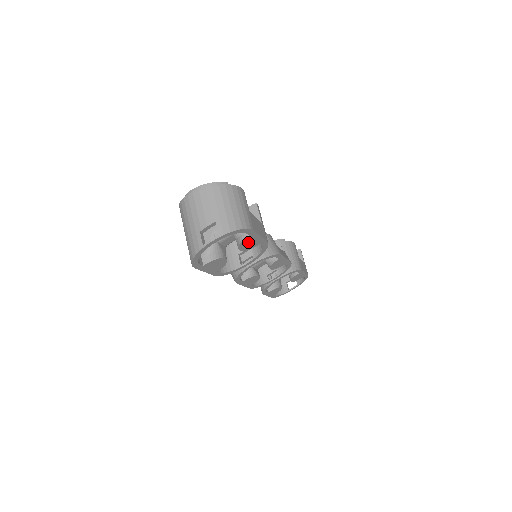
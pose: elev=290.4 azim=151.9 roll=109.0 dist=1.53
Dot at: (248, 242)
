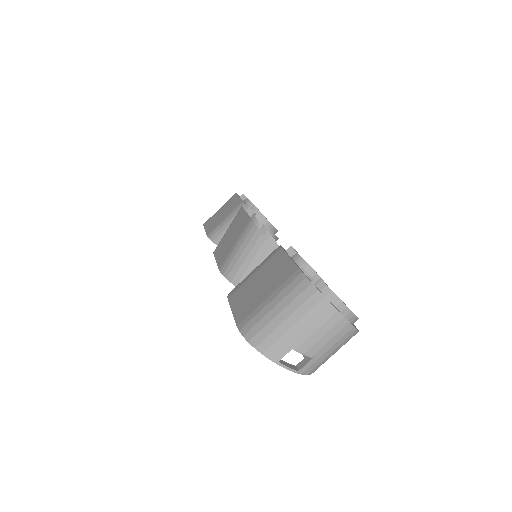
Dot at: occluded
